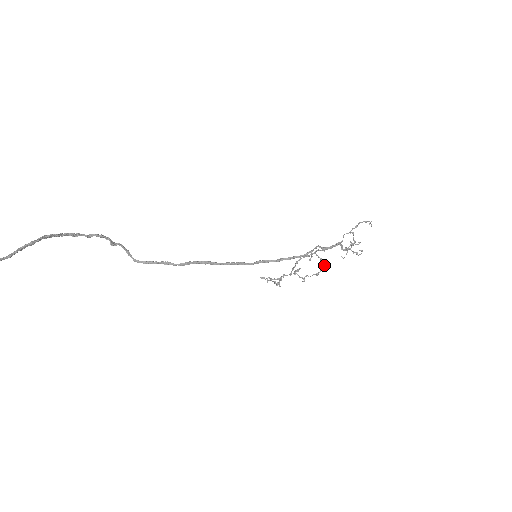
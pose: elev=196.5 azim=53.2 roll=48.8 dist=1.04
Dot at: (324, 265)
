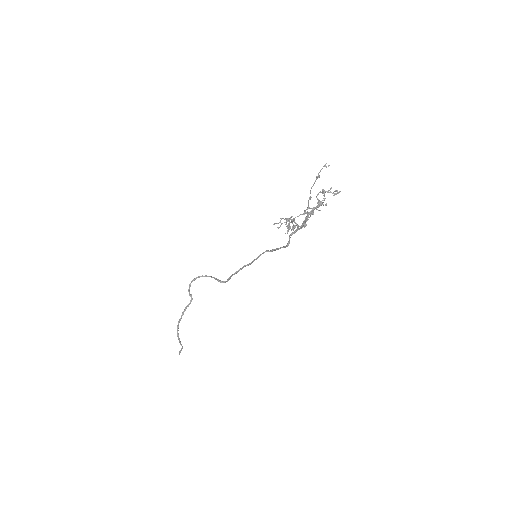
Dot at: occluded
